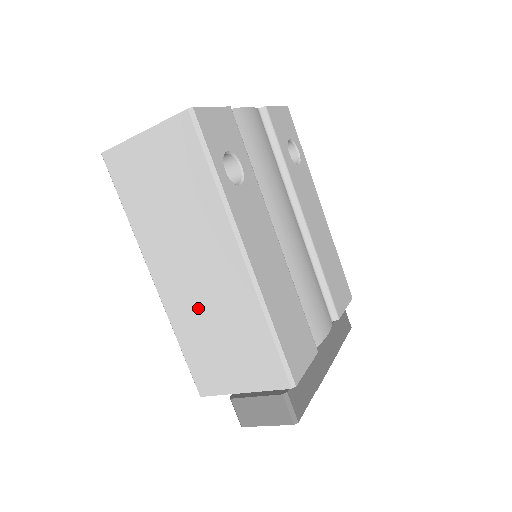
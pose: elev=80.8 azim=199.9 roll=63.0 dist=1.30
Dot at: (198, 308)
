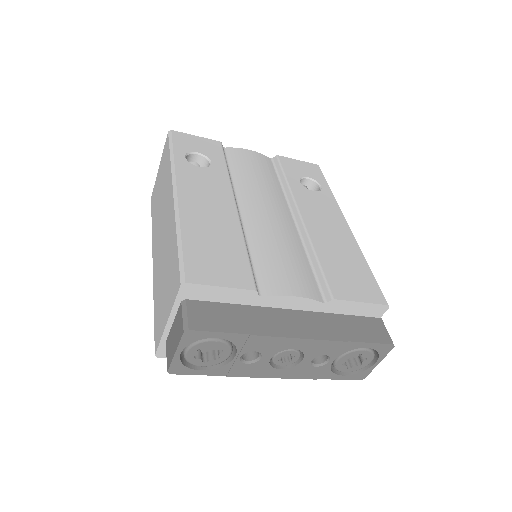
Dot at: (161, 262)
